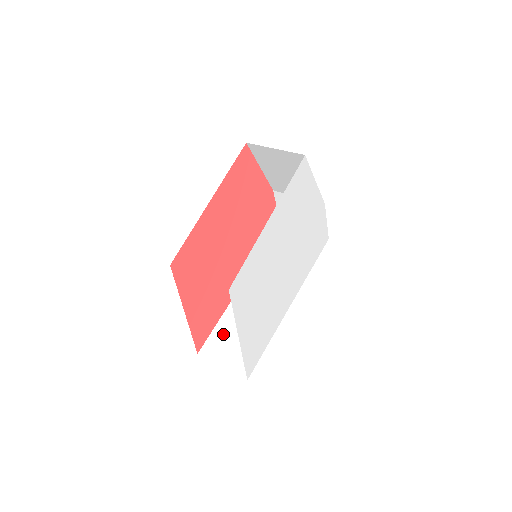
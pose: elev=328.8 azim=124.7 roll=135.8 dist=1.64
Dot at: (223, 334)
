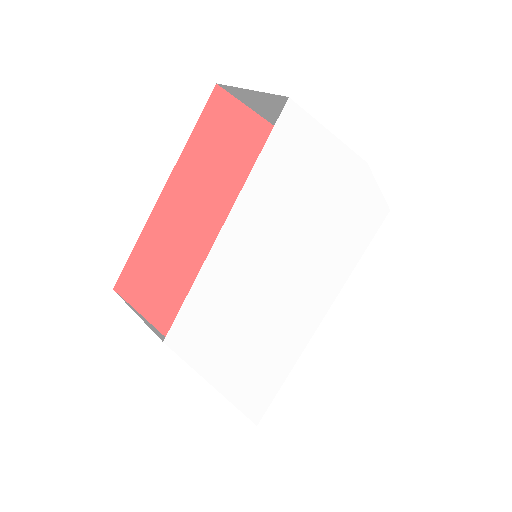
Dot at: occluded
